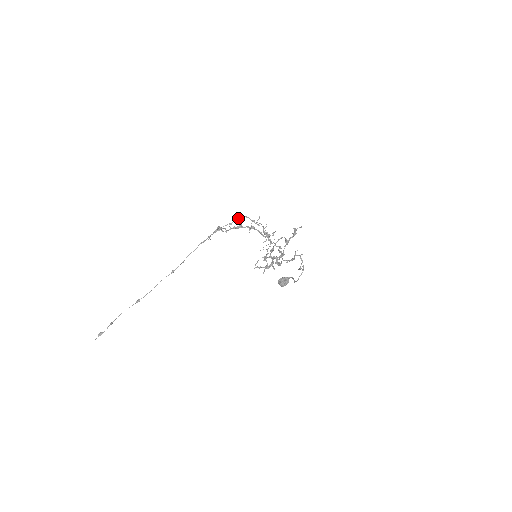
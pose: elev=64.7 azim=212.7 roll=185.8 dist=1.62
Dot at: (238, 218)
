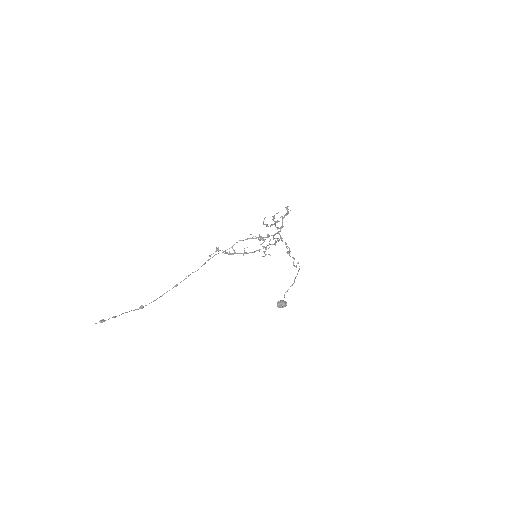
Dot at: occluded
